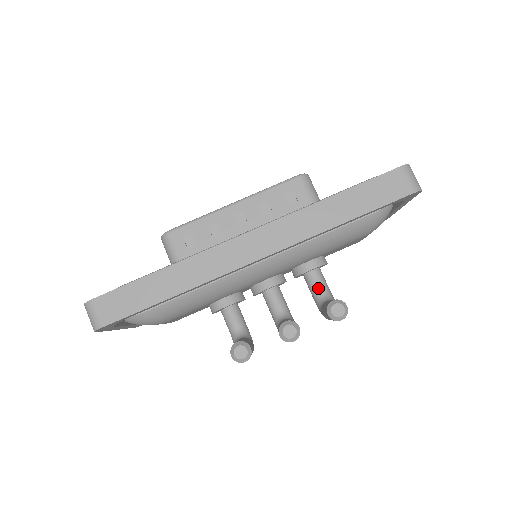
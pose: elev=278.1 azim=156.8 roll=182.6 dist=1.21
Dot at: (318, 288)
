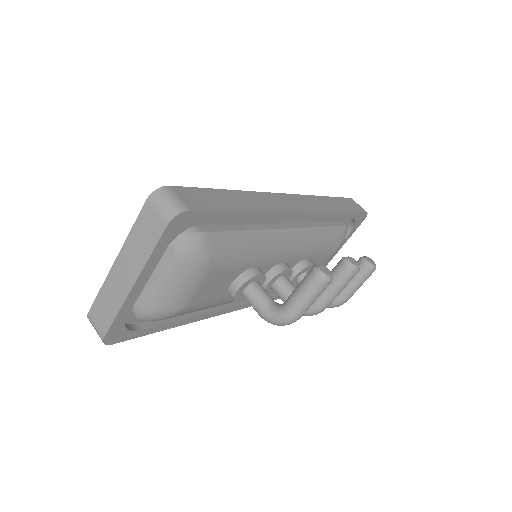
Dot at: occluded
